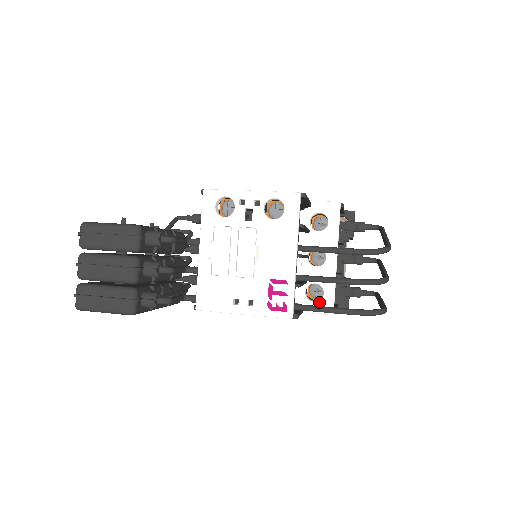
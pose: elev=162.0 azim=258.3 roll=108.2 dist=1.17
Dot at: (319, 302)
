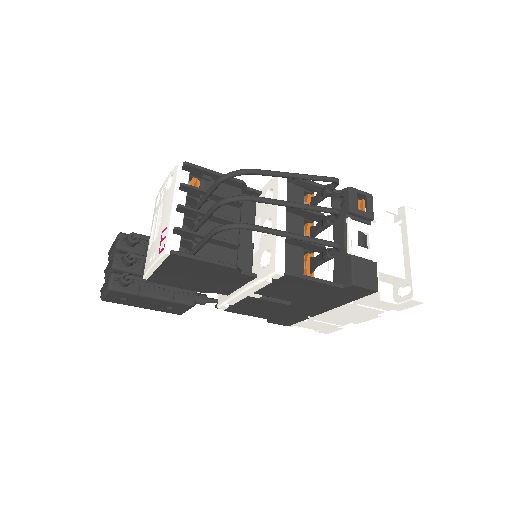
Dot at: (268, 266)
